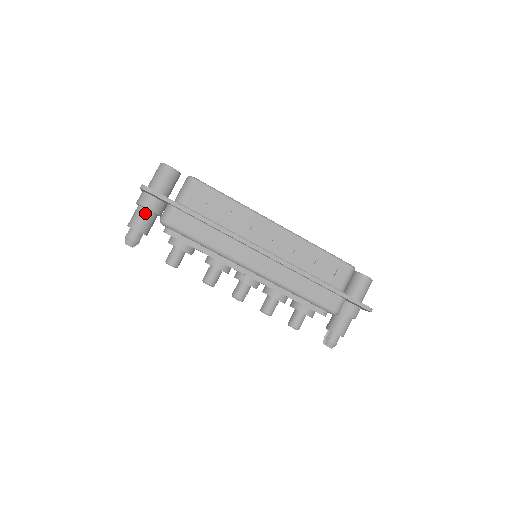
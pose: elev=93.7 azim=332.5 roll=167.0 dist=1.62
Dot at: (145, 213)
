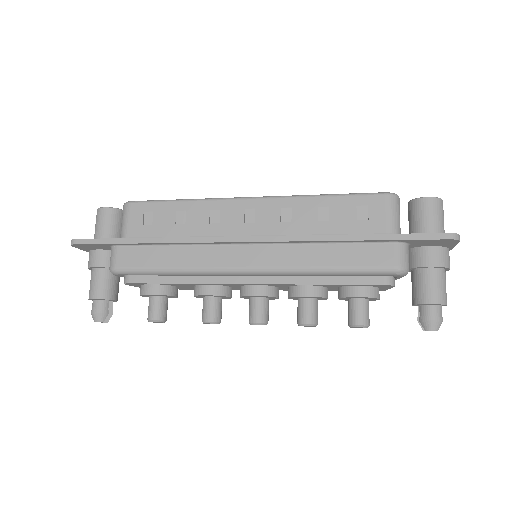
Dot at: (97, 274)
